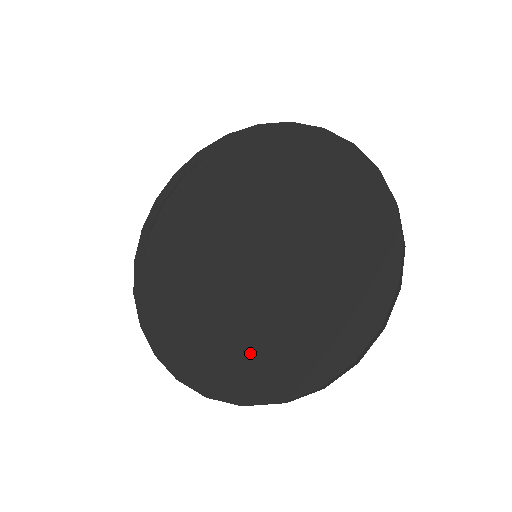
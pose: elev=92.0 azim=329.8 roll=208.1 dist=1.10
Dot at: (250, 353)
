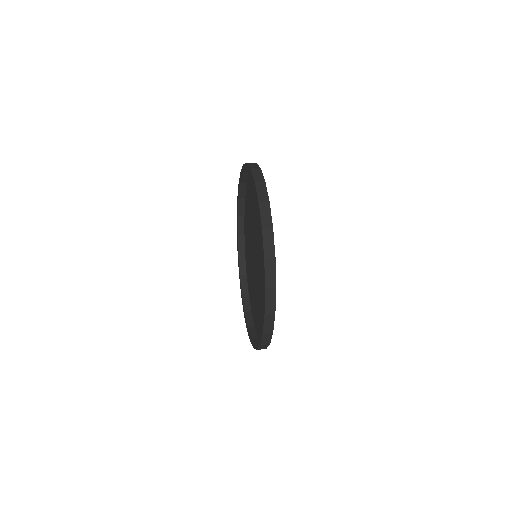
Dot at: occluded
